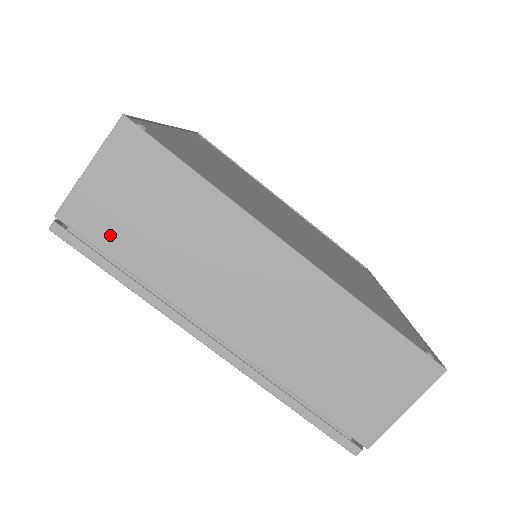
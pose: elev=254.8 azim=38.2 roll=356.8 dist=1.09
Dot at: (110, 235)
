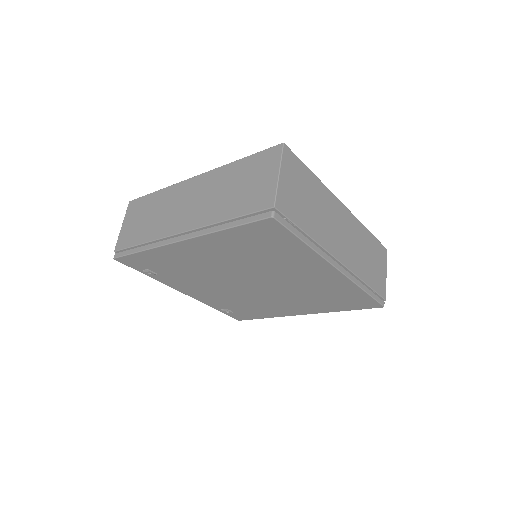
Dot at: (132, 238)
